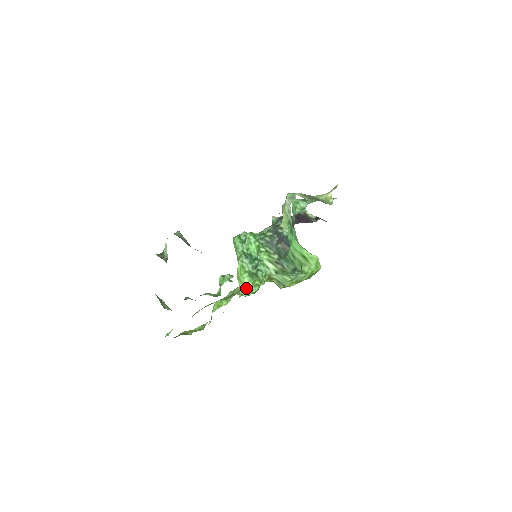
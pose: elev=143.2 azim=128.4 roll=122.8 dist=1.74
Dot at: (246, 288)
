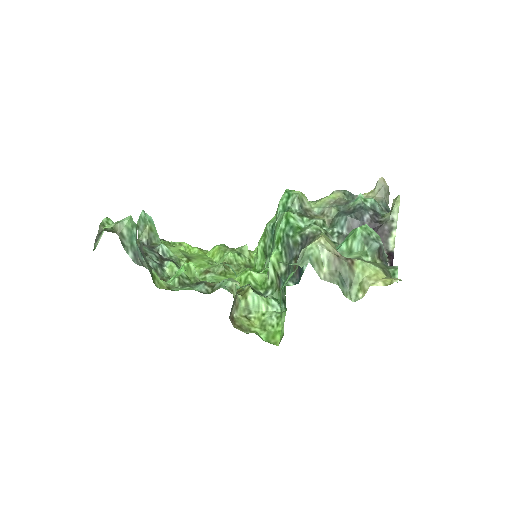
Dot at: (257, 254)
